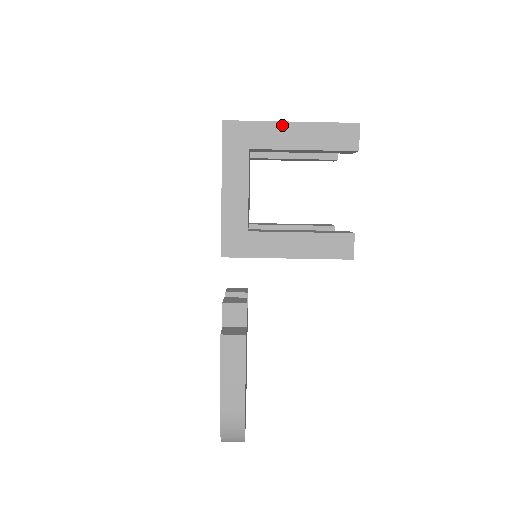
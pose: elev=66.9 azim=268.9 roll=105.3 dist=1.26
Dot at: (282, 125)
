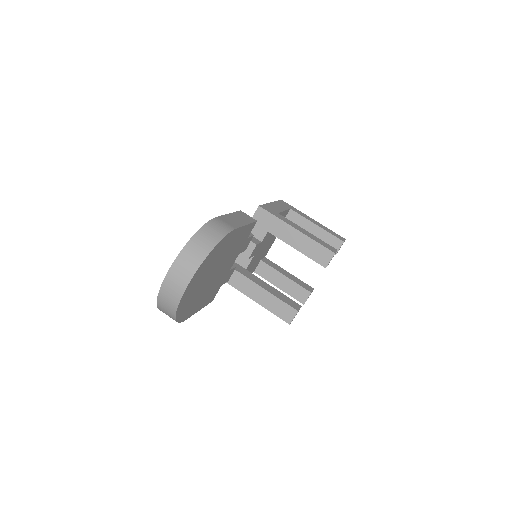
Dot at: (308, 217)
